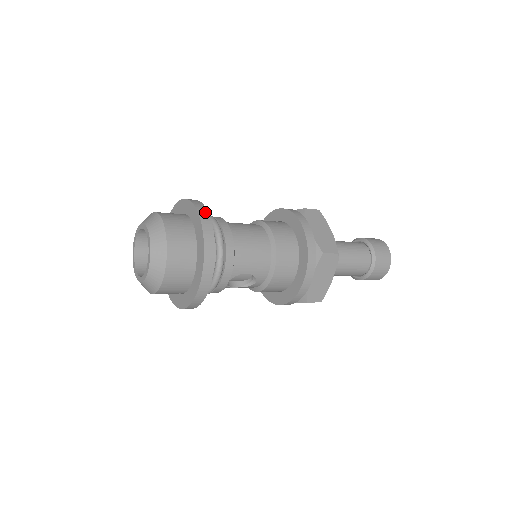
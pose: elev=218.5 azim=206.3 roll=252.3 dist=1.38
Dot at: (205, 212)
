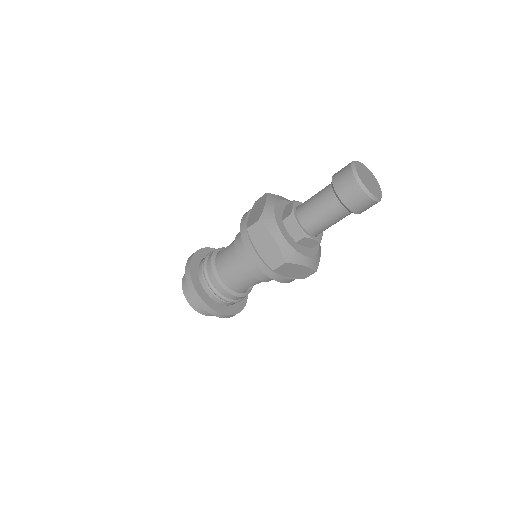
Dot at: (192, 286)
